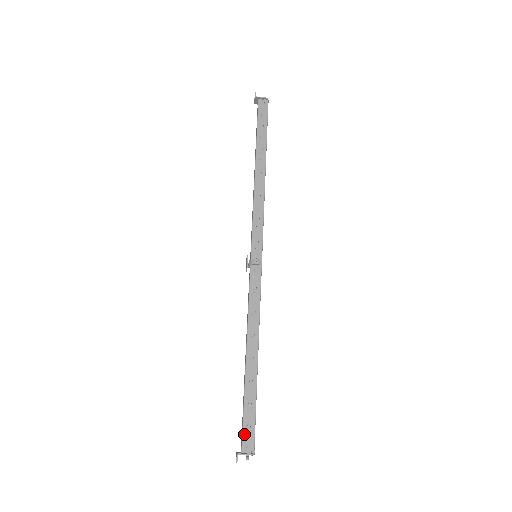
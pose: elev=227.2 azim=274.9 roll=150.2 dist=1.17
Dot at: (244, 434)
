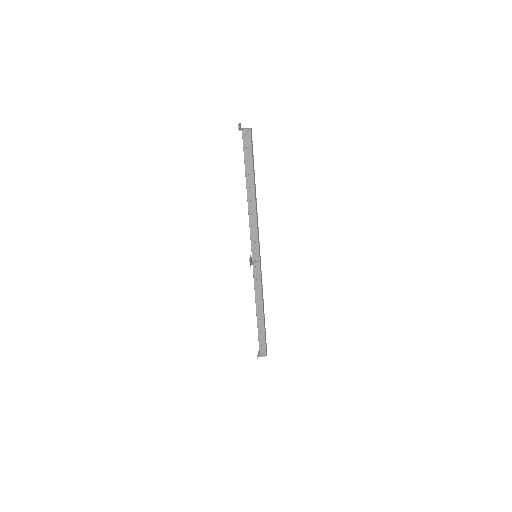
Dot at: (260, 348)
